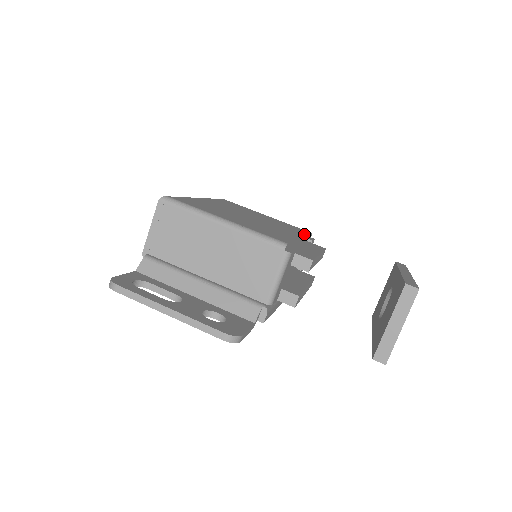
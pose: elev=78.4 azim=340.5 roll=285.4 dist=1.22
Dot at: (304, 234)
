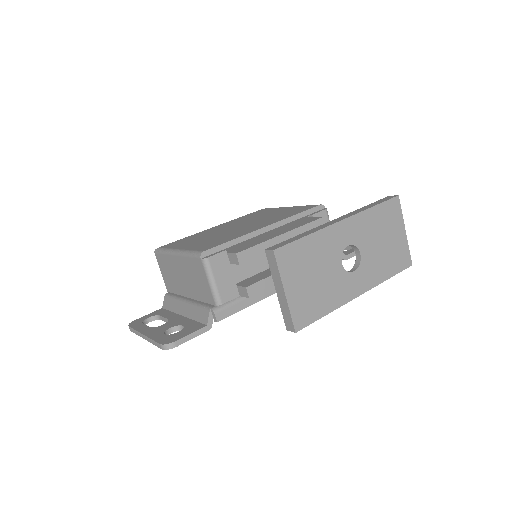
Dot at: (289, 216)
